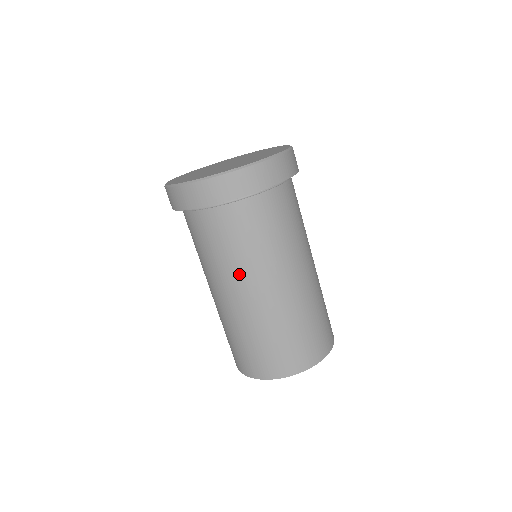
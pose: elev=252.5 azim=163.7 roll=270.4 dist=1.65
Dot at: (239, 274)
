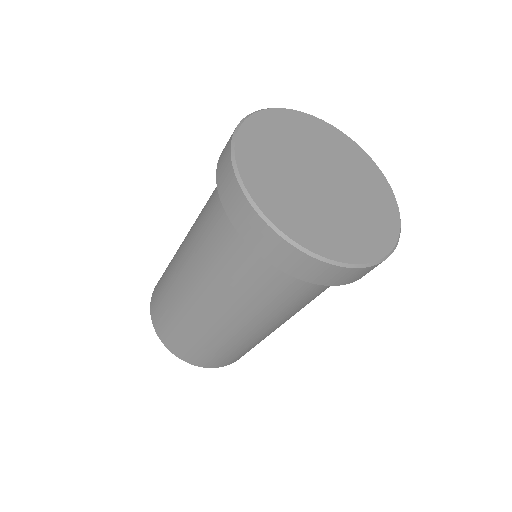
Dot at: (235, 307)
